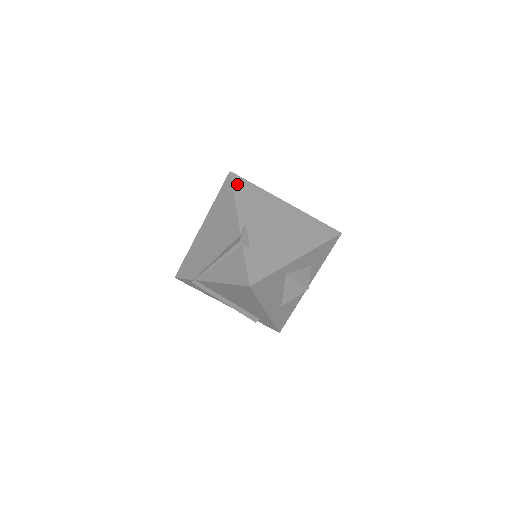
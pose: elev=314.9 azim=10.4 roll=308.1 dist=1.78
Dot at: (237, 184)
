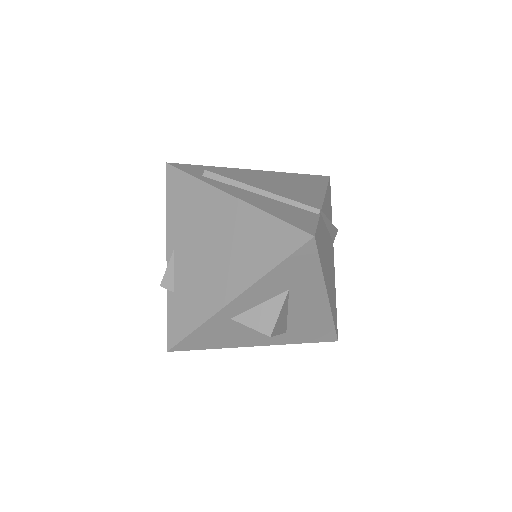
Dot at: (171, 184)
